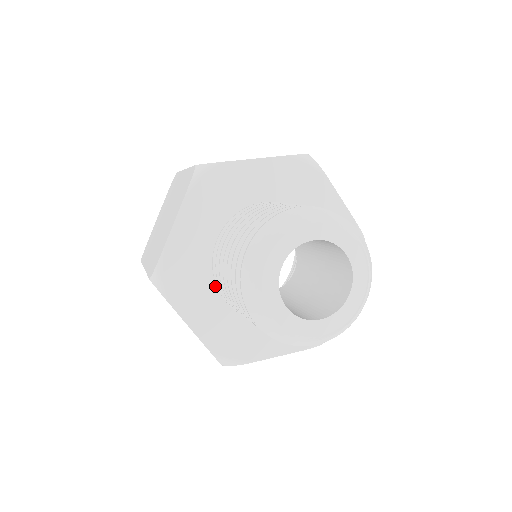
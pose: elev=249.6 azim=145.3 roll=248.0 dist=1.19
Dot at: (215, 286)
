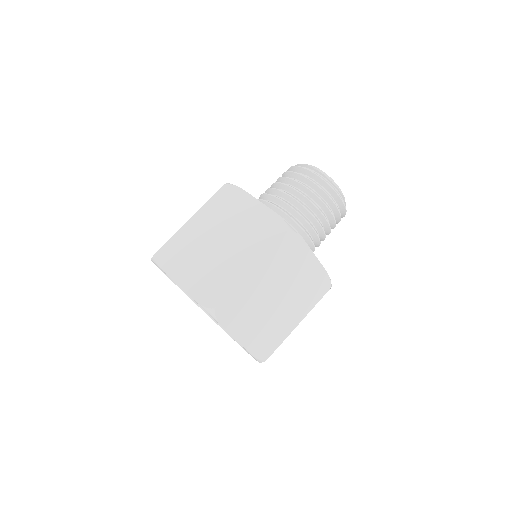
Dot at: occluded
